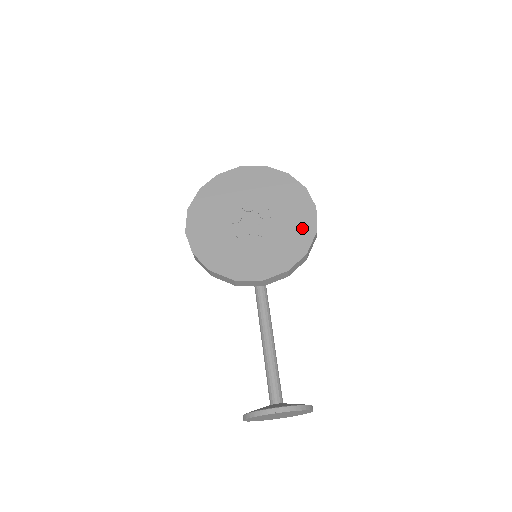
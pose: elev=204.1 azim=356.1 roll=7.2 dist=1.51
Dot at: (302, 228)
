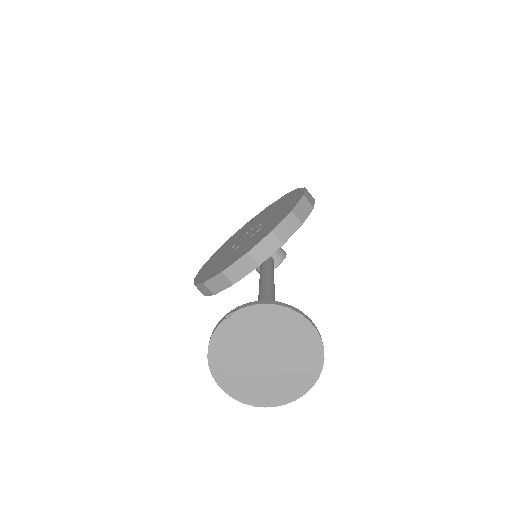
Dot at: (290, 204)
